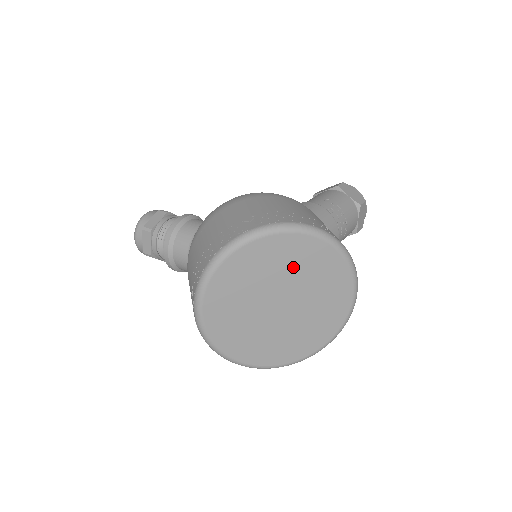
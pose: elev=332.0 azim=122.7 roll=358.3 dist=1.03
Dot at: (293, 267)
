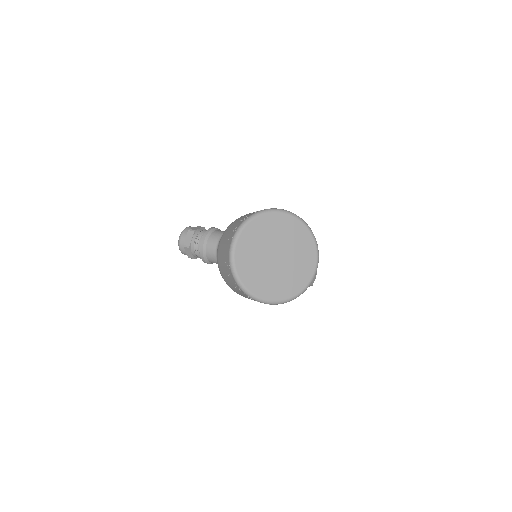
Dot at: (288, 236)
